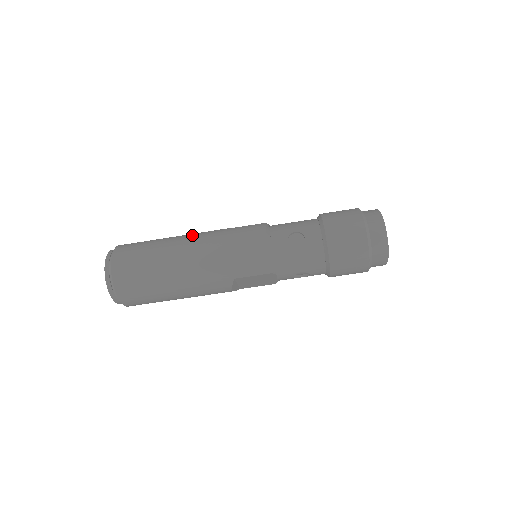
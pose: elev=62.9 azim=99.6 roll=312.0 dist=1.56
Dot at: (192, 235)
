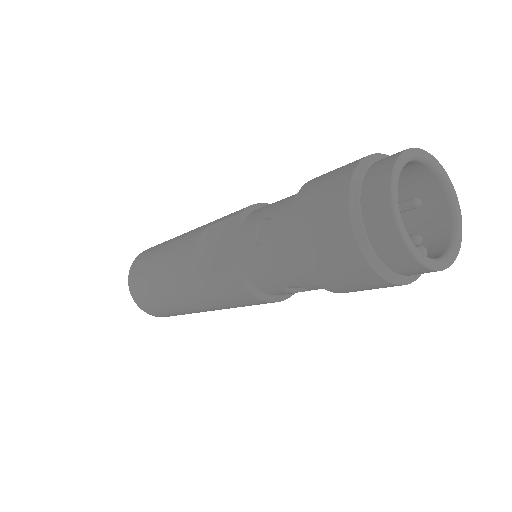
Dot at: (177, 291)
